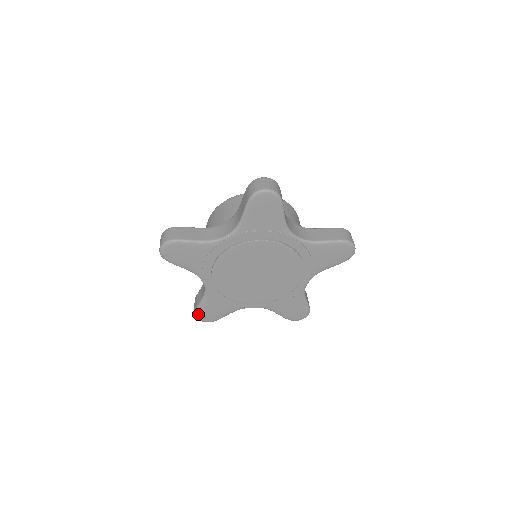
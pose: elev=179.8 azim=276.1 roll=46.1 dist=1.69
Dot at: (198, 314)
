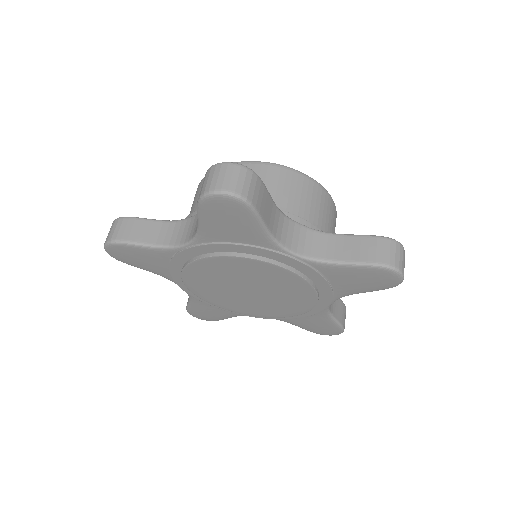
Dot at: (191, 313)
